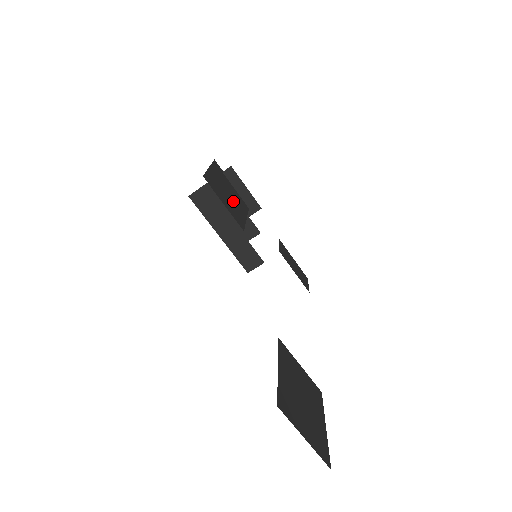
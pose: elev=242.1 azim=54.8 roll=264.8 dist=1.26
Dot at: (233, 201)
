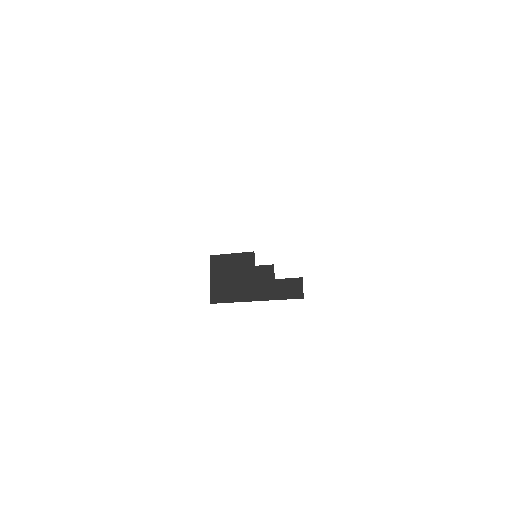
Dot at: occluded
